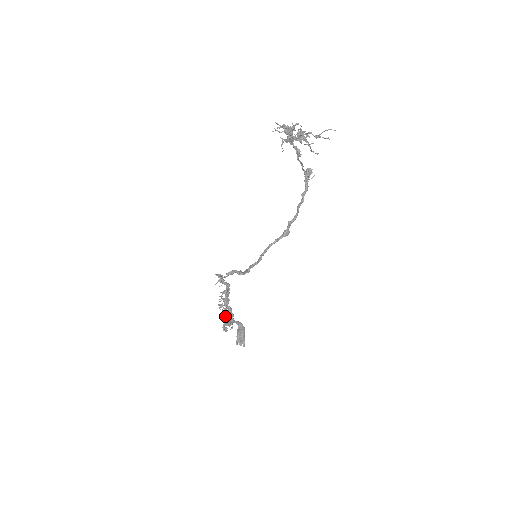
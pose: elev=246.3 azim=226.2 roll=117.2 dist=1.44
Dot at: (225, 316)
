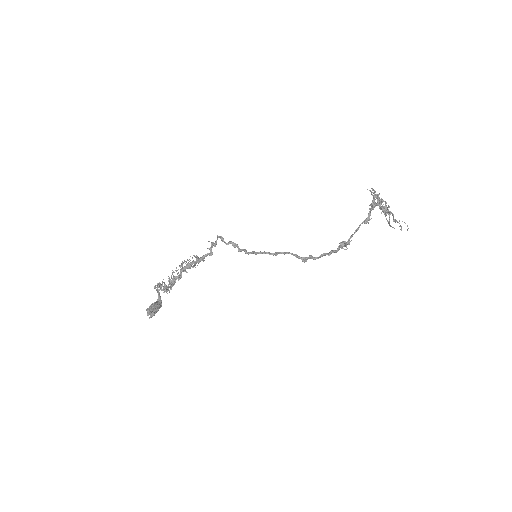
Dot at: occluded
